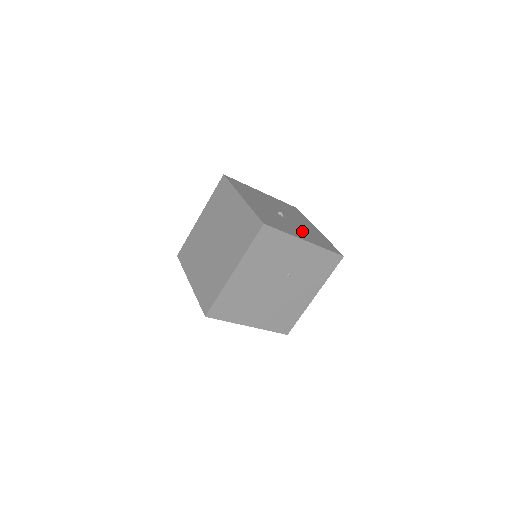
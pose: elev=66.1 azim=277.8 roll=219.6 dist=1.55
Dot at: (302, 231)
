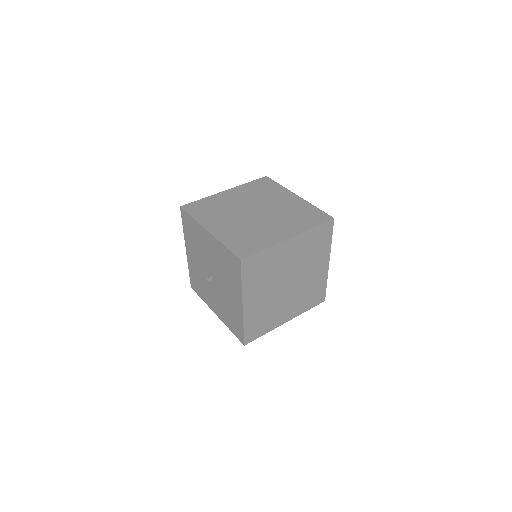
Dot at: occluded
